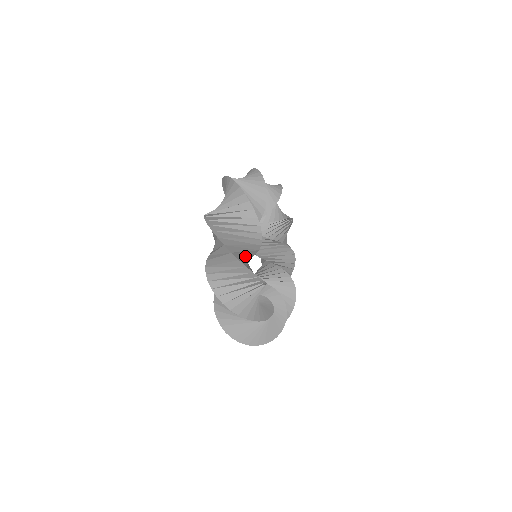
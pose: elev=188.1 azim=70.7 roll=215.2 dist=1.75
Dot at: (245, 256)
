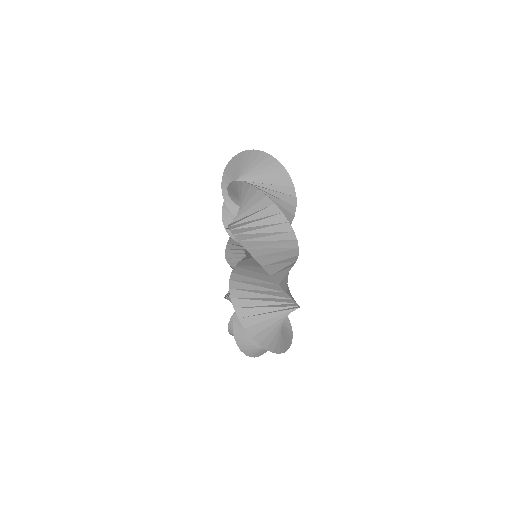
Dot at: (281, 329)
